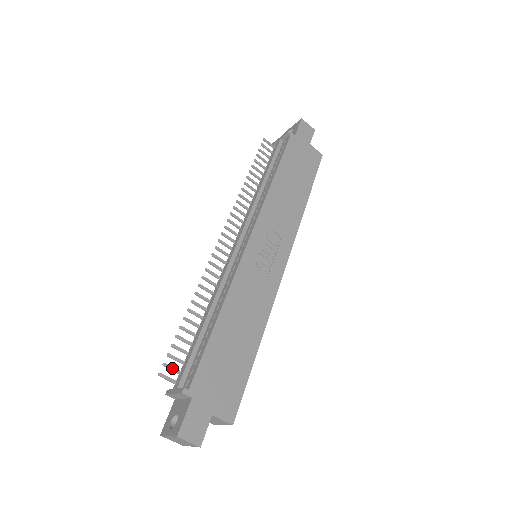
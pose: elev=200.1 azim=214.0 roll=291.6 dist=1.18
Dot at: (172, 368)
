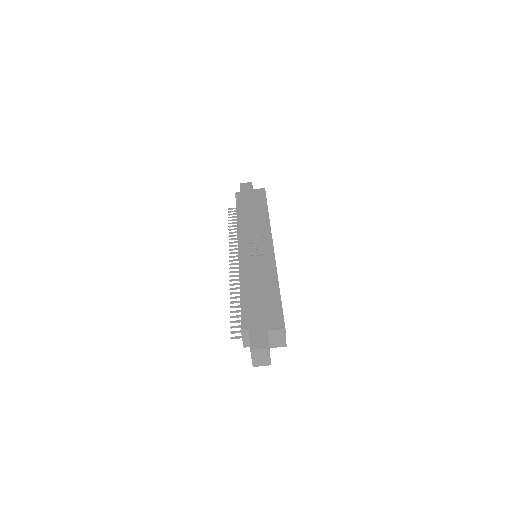
Dot at: (237, 332)
